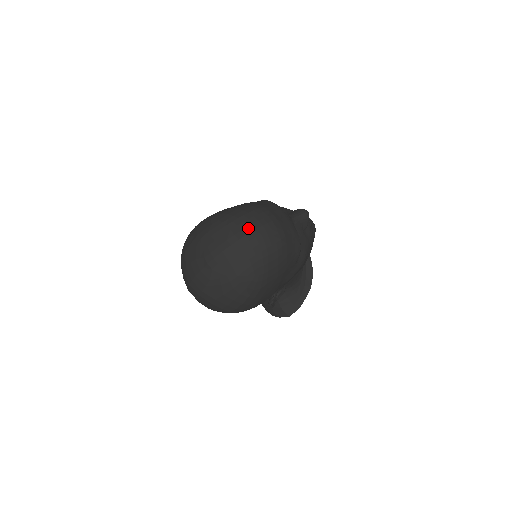
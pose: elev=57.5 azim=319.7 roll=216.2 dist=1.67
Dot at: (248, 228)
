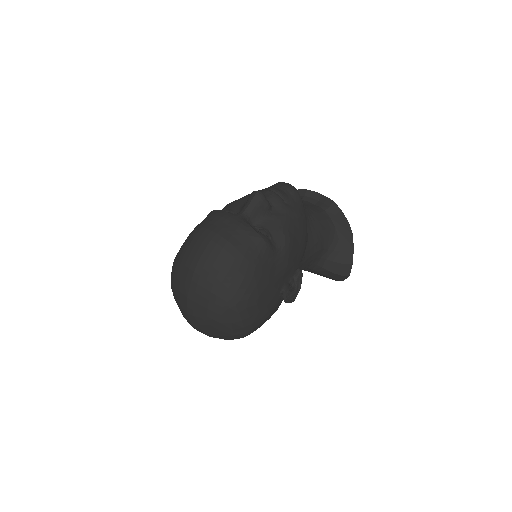
Dot at: (193, 263)
